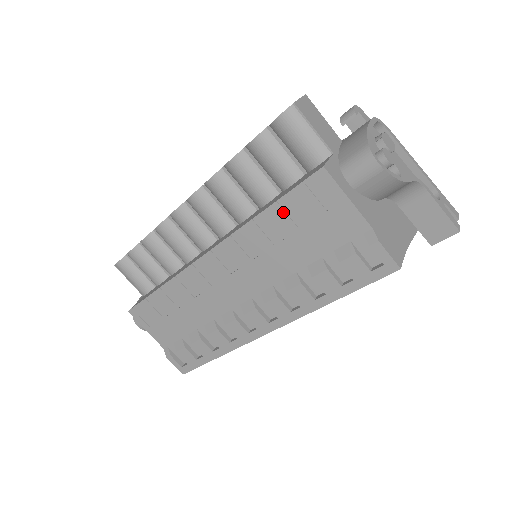
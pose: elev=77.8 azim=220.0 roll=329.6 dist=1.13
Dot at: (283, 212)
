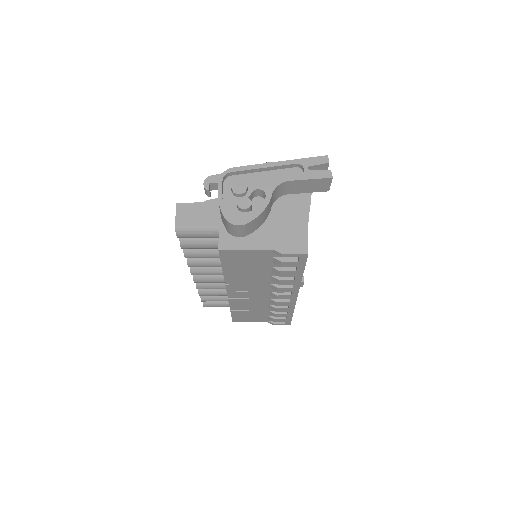
Dot at: (231, 268)
